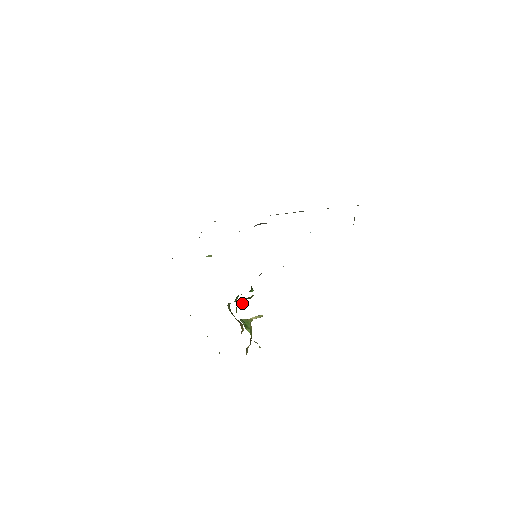
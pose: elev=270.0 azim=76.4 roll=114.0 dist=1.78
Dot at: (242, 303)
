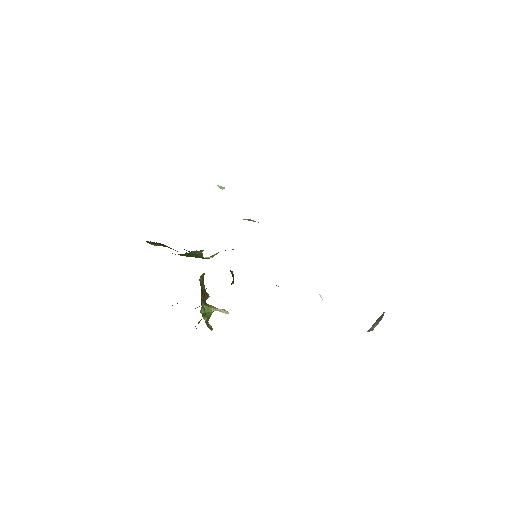
Dot at: occluded
